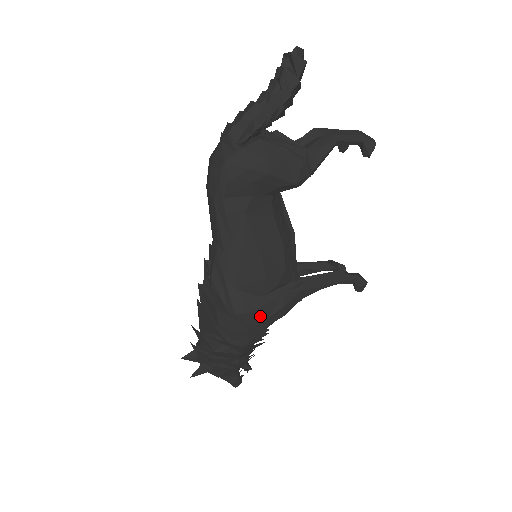
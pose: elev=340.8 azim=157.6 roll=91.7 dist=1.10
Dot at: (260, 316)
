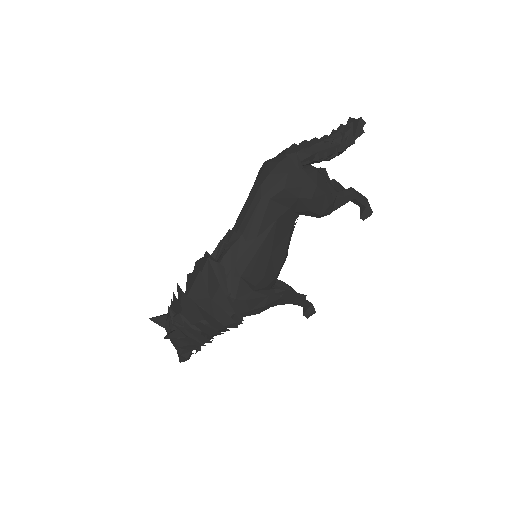
Dot at: (246, 306)
